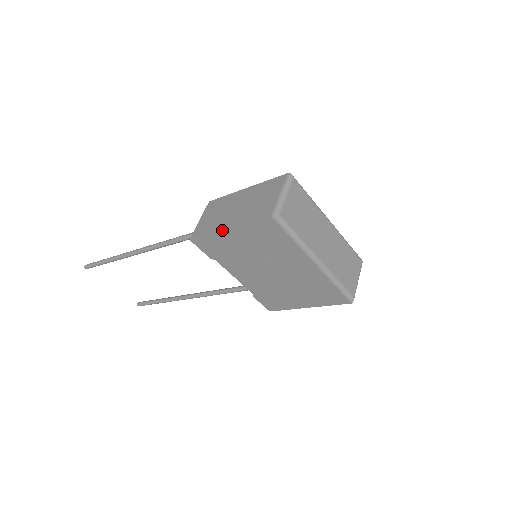
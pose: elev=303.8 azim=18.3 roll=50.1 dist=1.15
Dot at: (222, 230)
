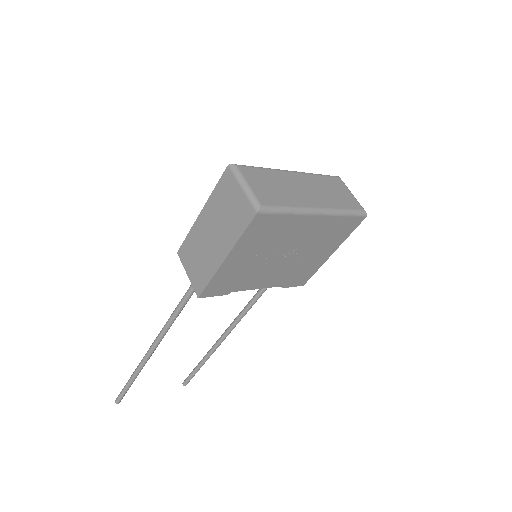
Dot at: (221, 264)
